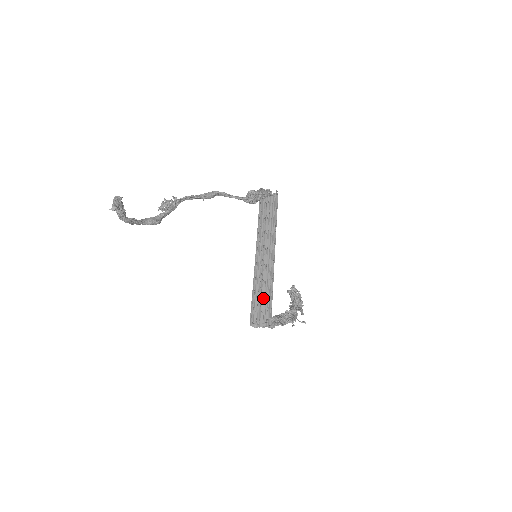
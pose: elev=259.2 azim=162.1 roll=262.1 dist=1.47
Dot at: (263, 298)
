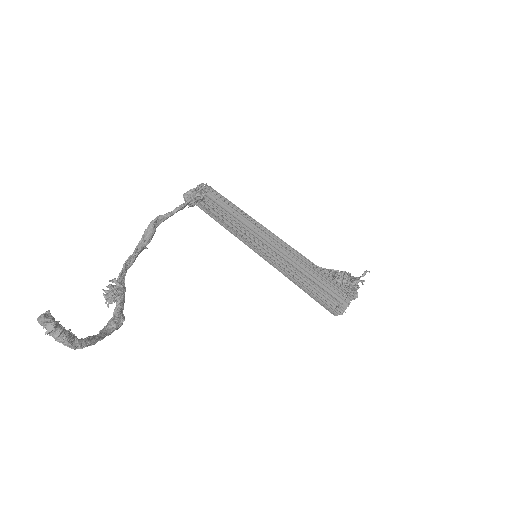
Dot at: (313, 280)
